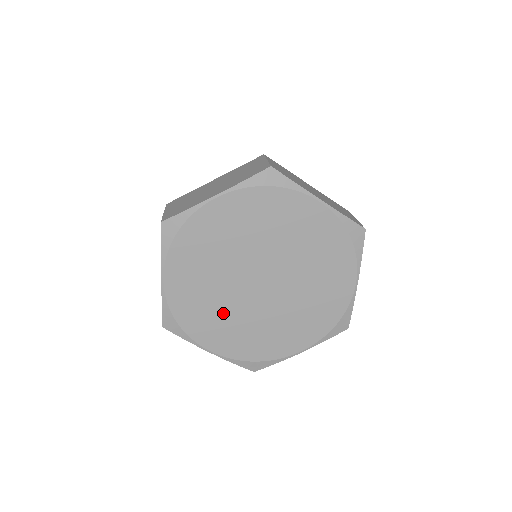
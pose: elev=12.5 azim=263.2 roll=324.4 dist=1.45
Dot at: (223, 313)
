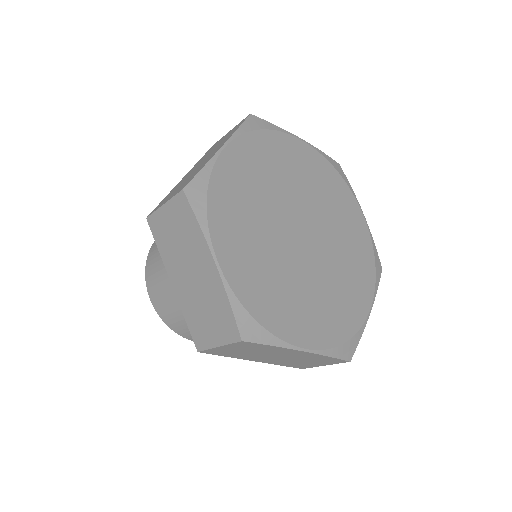
Dot at: (256, 230)
